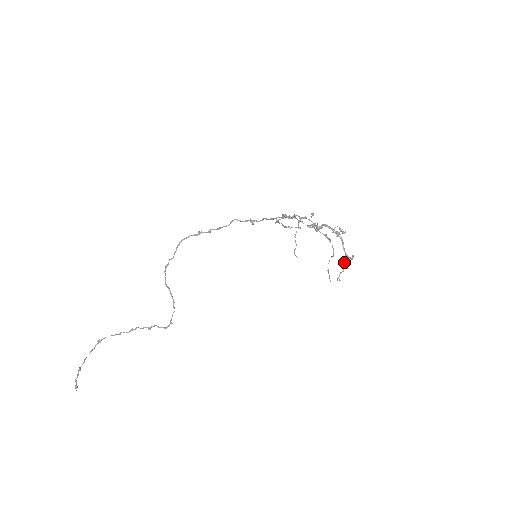
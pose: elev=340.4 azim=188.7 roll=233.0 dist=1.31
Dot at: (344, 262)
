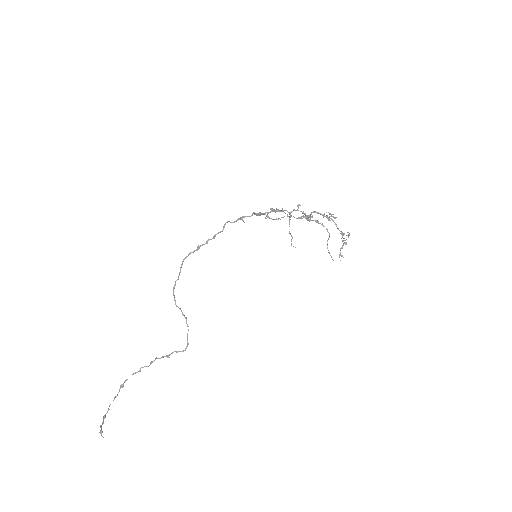
Dot at: (342, 241)
